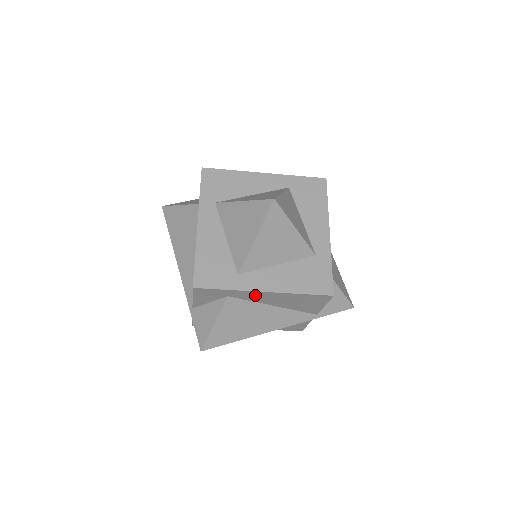
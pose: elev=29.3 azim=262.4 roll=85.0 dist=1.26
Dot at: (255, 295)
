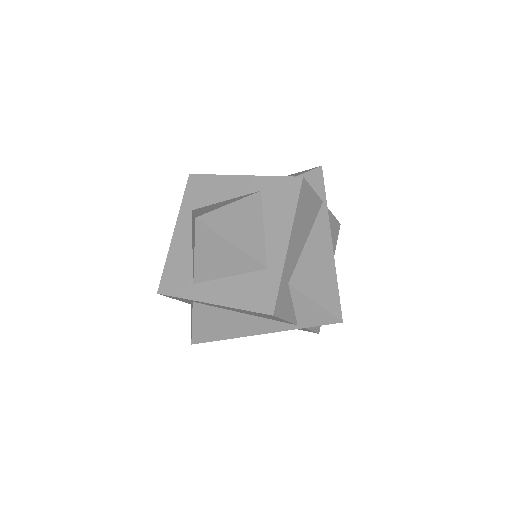
Dot at: (210, 304)
